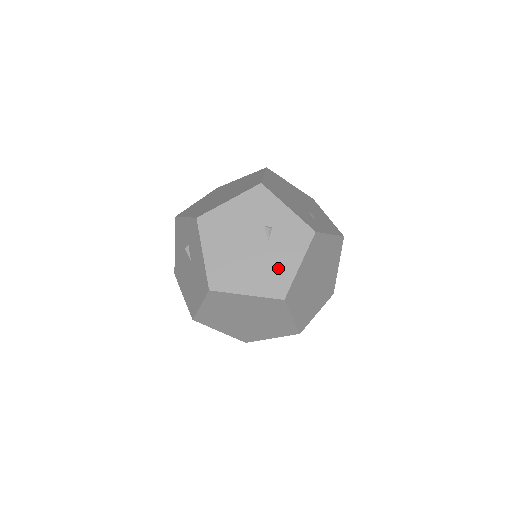
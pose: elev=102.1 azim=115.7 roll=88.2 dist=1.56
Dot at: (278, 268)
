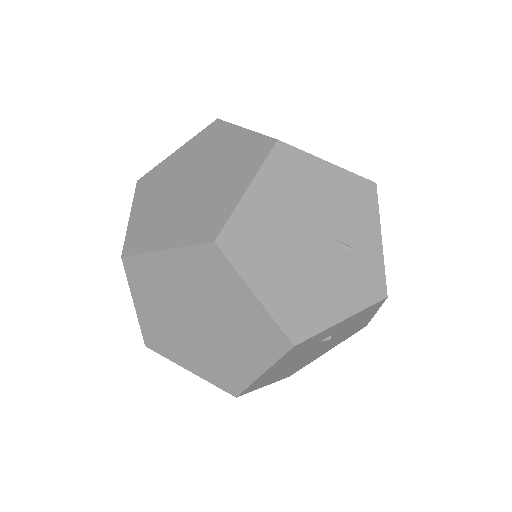
Dot at: (352, 330)
